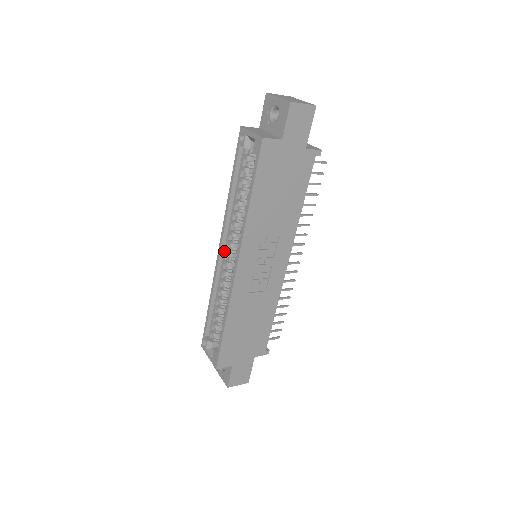
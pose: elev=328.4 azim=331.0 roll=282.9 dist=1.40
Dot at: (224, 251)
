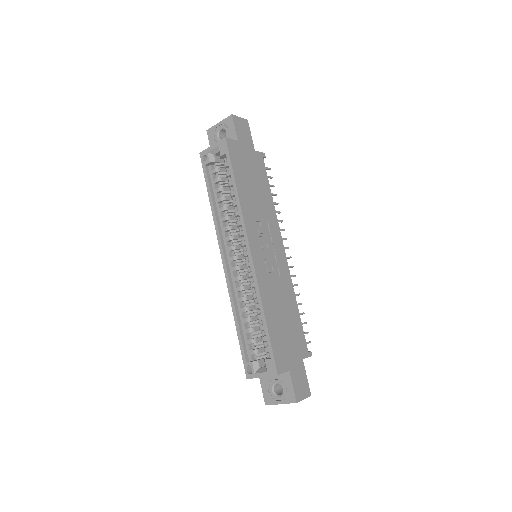
Dot at: (228, 261)
